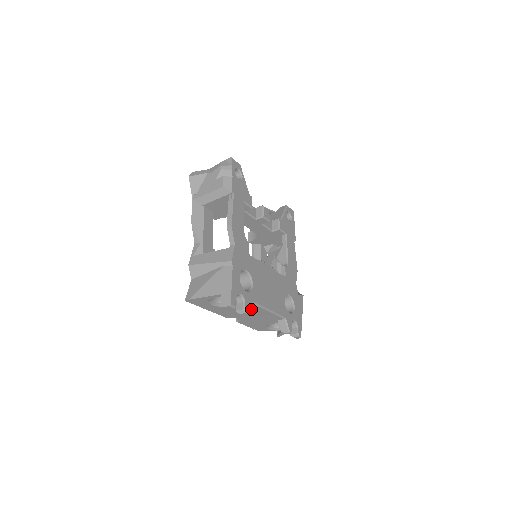
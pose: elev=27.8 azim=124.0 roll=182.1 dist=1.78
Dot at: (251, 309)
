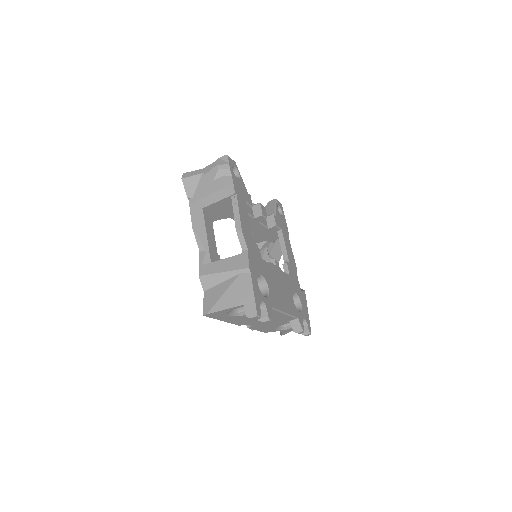
Dot at: occluded
